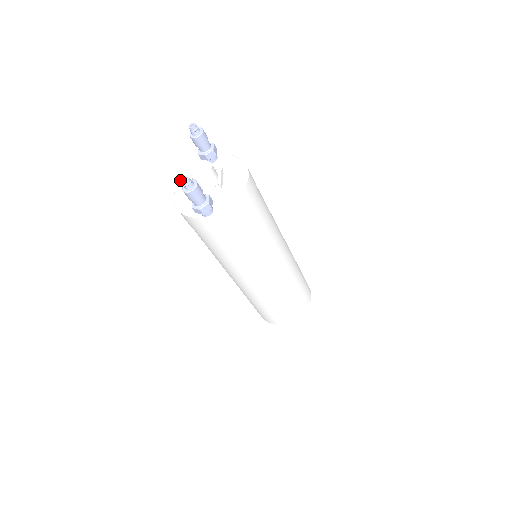
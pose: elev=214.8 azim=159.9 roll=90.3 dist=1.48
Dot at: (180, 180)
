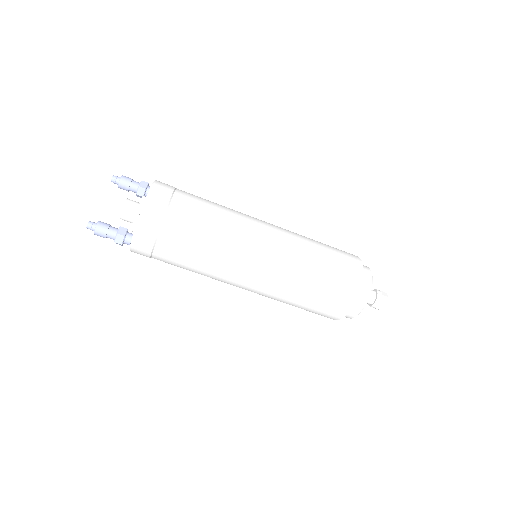
Dot at: occluded
